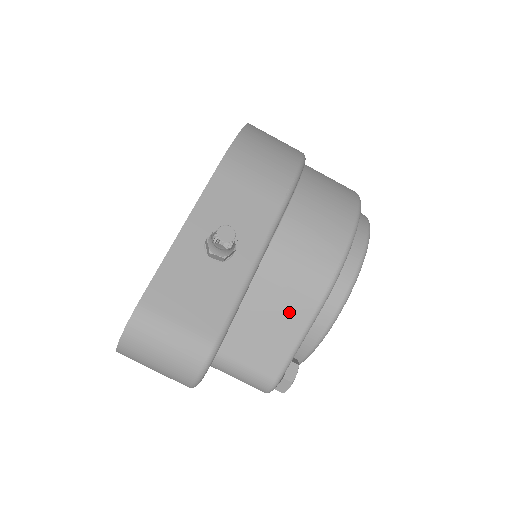
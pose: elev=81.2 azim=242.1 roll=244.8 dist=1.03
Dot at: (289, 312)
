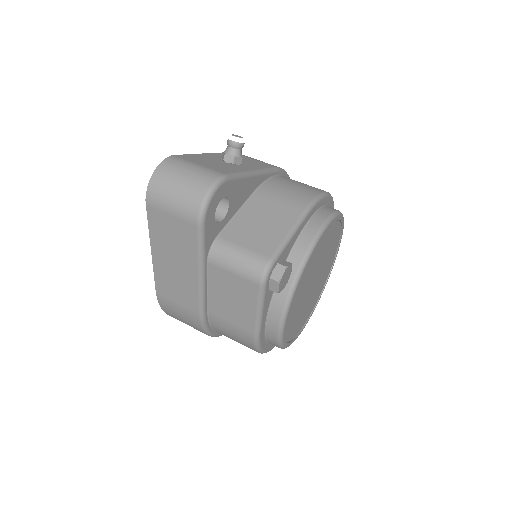
Dot at: (281, 213)
